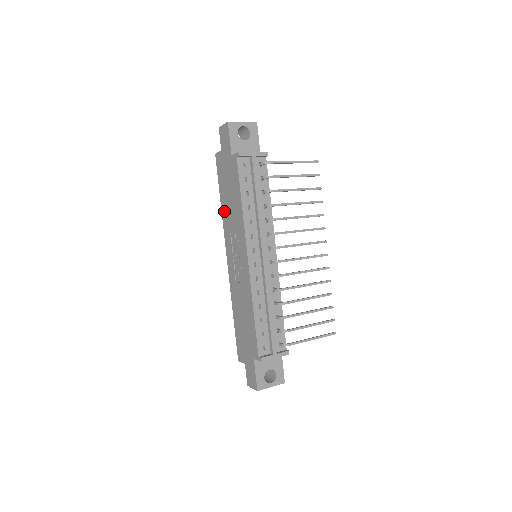
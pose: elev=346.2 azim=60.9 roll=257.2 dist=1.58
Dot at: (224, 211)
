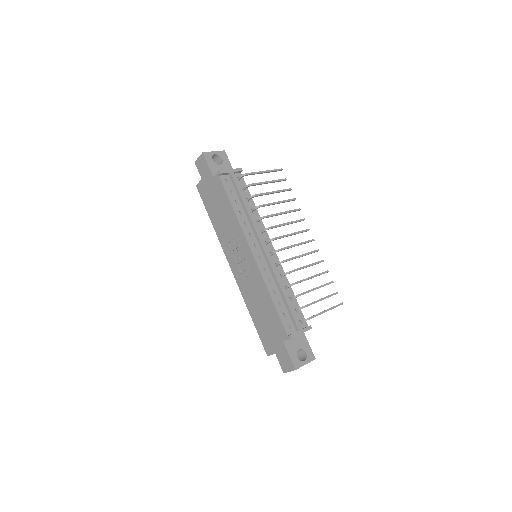
Dot at: (217, 228)
